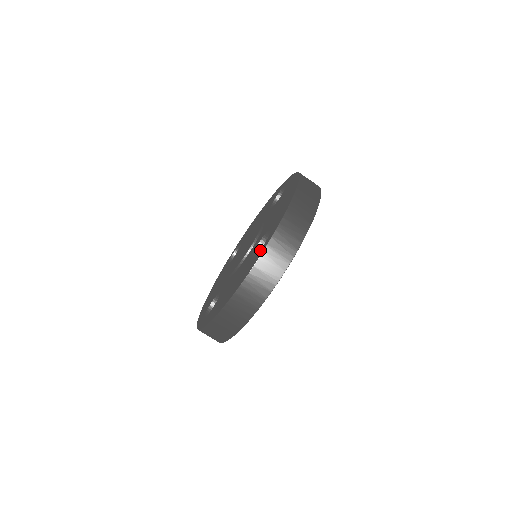
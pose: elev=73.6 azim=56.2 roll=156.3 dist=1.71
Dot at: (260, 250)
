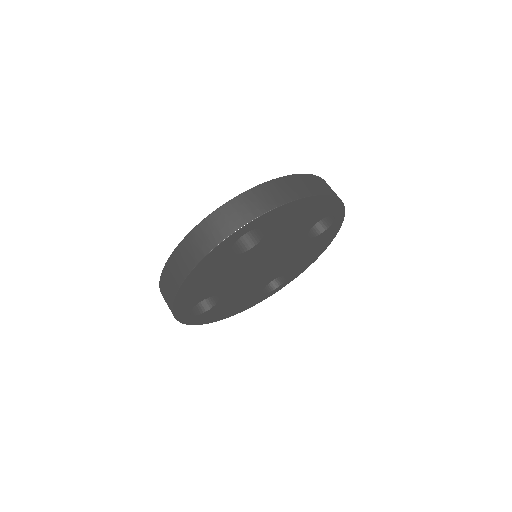
Dot at: occluded
